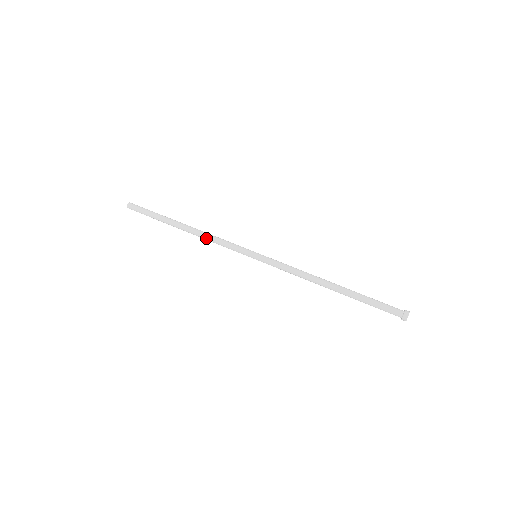
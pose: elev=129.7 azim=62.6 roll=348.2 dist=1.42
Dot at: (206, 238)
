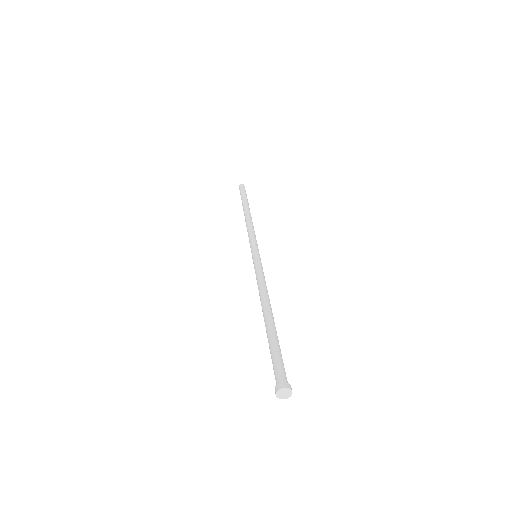
Dot at: (247, 226)
